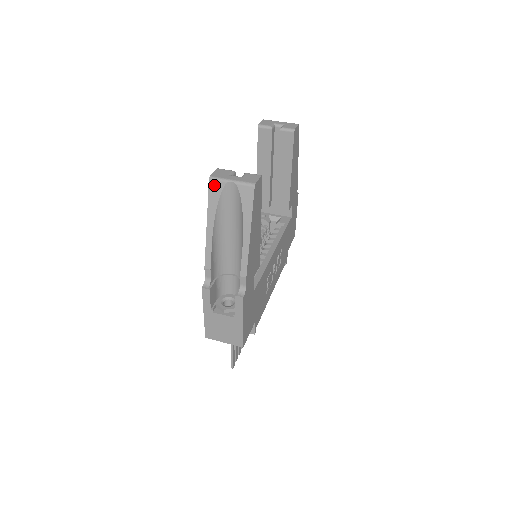
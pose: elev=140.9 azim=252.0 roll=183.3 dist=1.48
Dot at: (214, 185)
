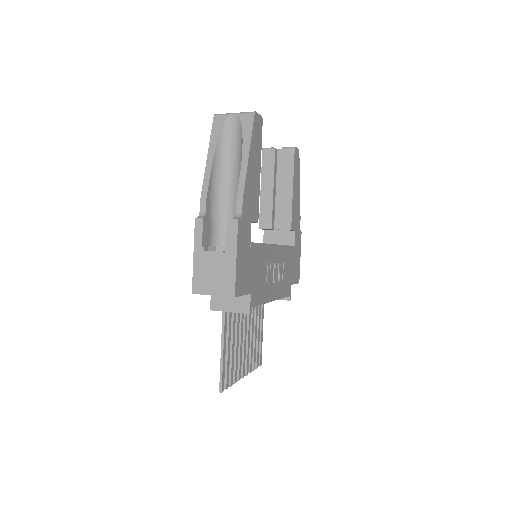
Dot at: (218, 119)
